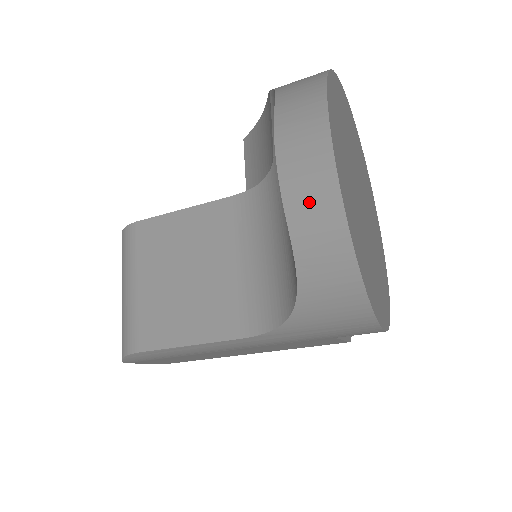
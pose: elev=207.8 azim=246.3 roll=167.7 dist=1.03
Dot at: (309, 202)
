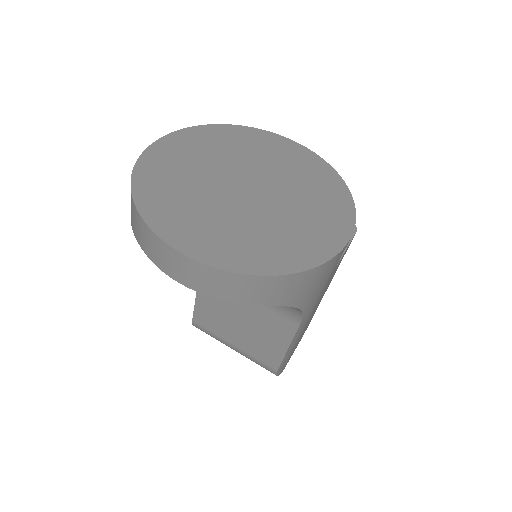
Dot at: (217, 286)
